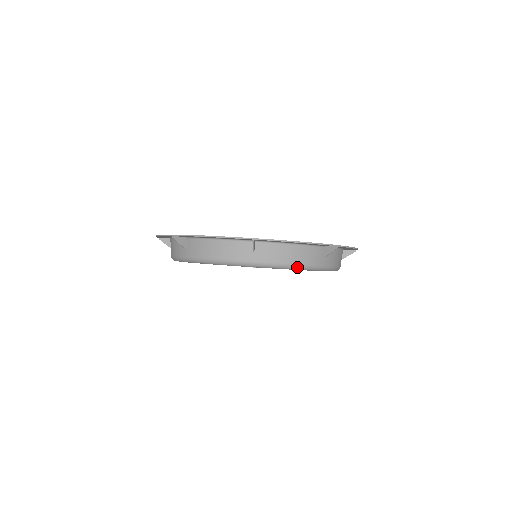
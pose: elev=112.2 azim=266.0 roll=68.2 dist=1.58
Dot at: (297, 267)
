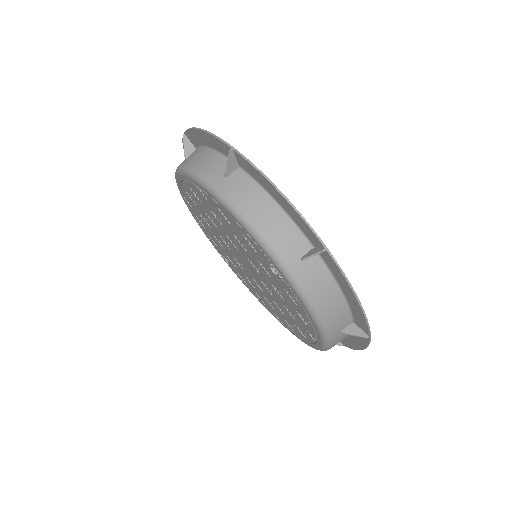
Dot at: (318, 318)
